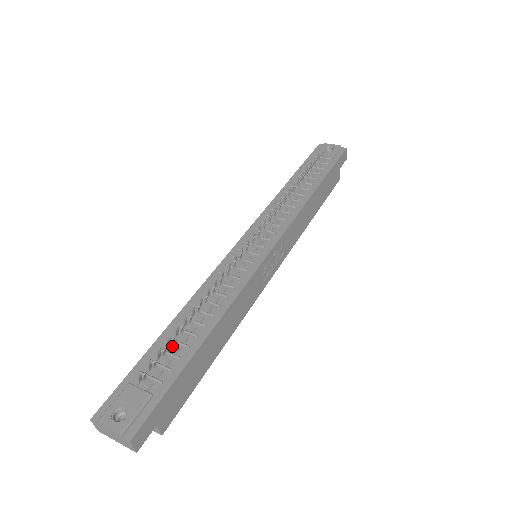
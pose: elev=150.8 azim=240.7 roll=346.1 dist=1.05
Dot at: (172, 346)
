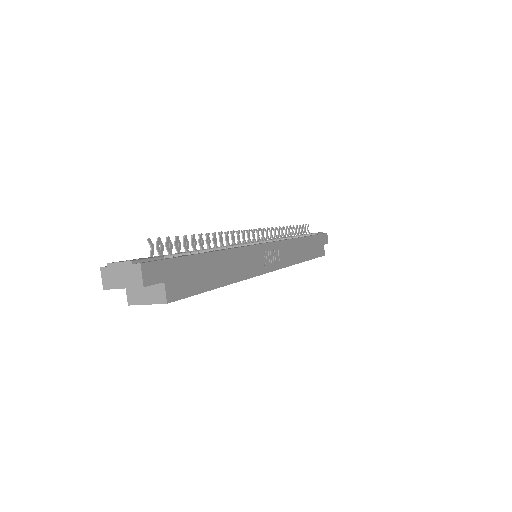
Dot at: occluded
